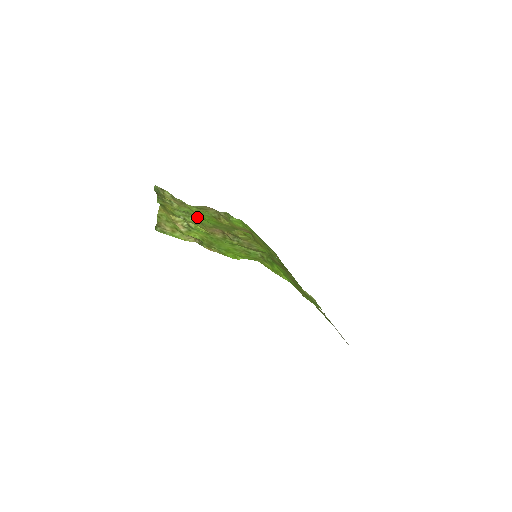
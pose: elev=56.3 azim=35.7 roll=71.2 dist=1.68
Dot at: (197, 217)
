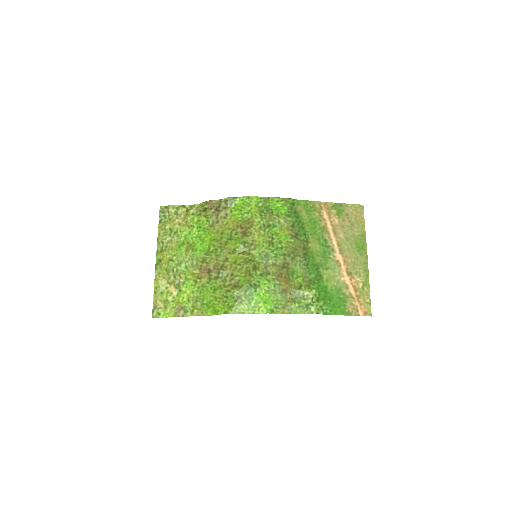
Dot at: (190, 252)
